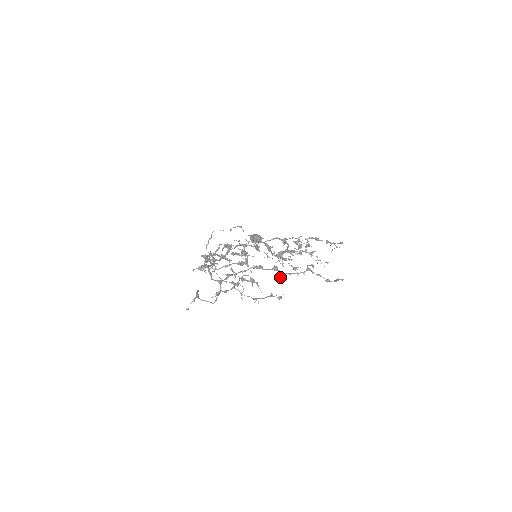
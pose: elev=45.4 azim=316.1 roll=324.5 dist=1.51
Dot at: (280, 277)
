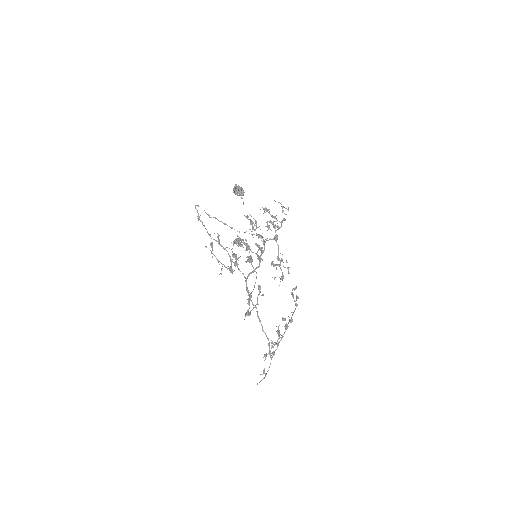
Dot at: occluded
